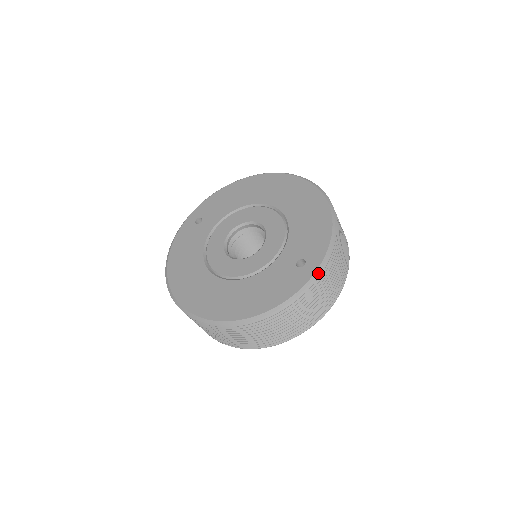
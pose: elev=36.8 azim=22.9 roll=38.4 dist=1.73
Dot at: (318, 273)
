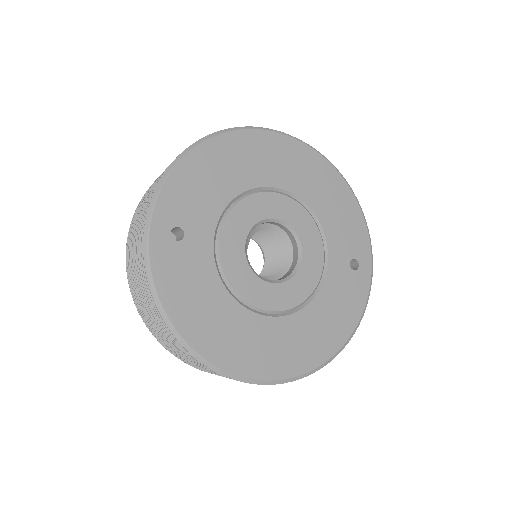
Dot at: (370, 269)
